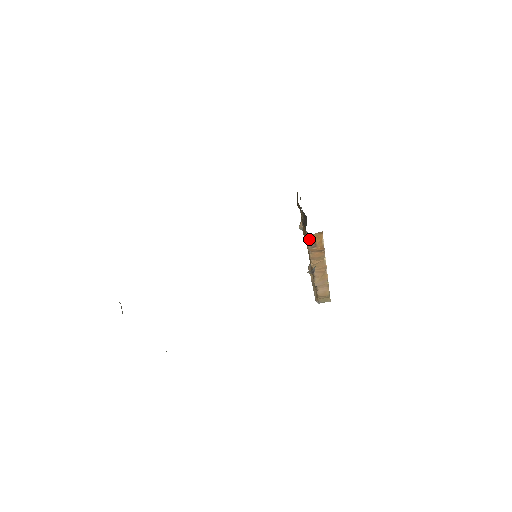
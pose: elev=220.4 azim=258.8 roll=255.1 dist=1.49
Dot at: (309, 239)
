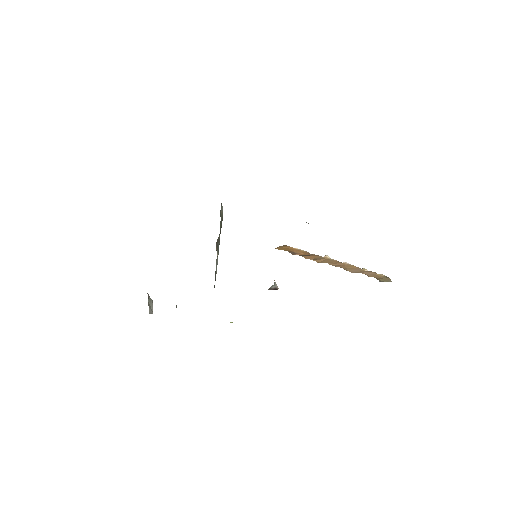
Dot at: (280, 249)
